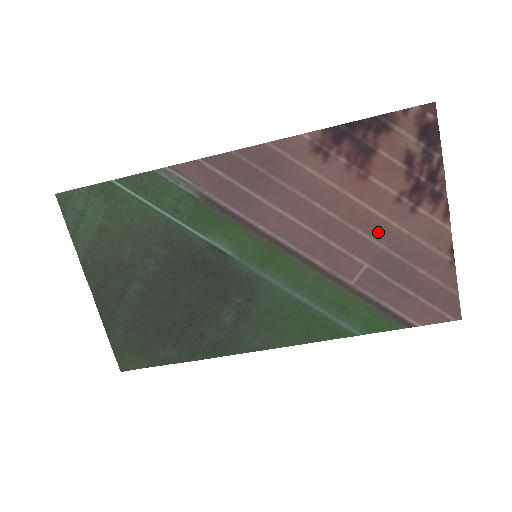
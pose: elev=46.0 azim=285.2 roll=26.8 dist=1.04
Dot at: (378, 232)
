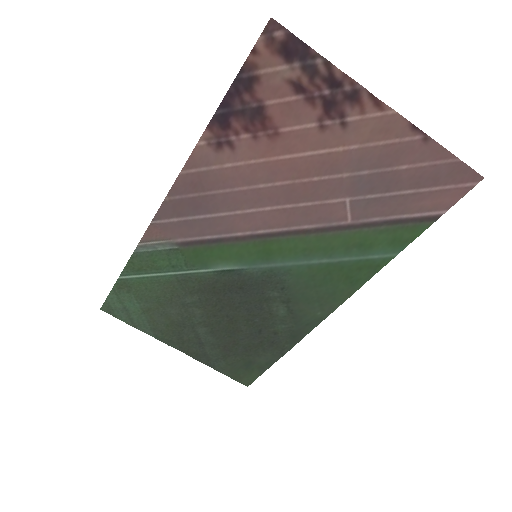
Dot at: (331, 167)
